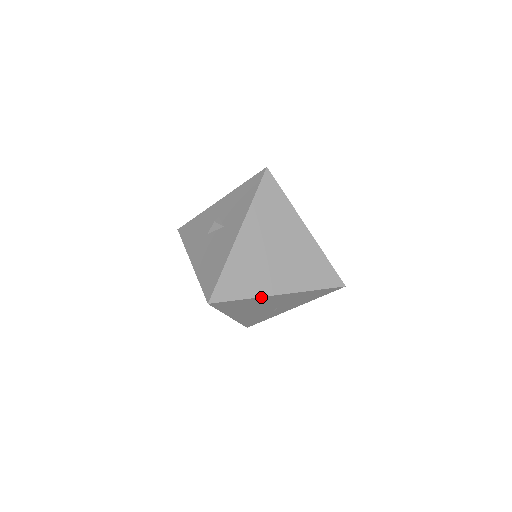
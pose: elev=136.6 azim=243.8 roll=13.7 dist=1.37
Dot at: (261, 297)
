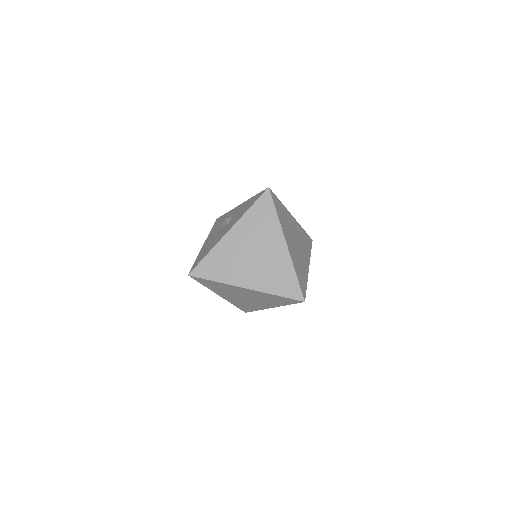
Dot at: (230, 285)
